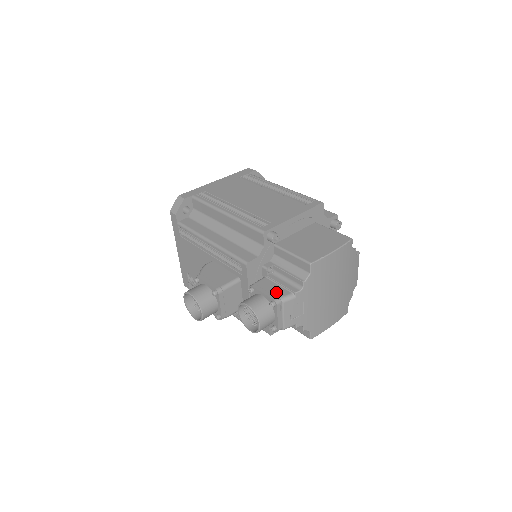
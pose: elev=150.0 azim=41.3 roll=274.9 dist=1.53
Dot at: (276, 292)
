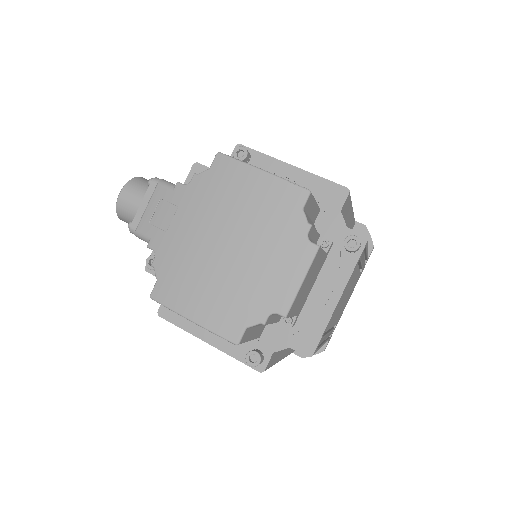
Dot at: occluded
